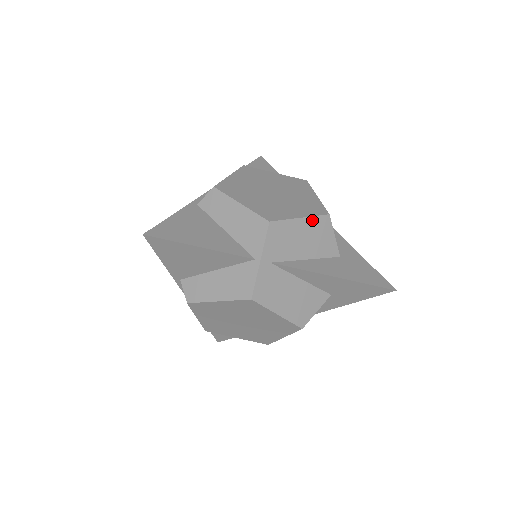
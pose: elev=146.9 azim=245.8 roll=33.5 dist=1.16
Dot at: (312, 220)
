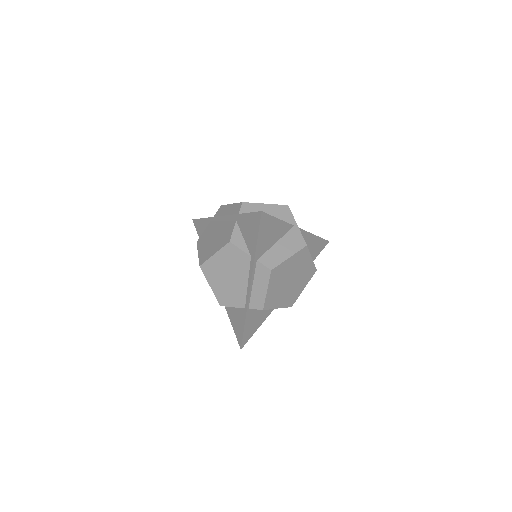
Dot at: occluded
